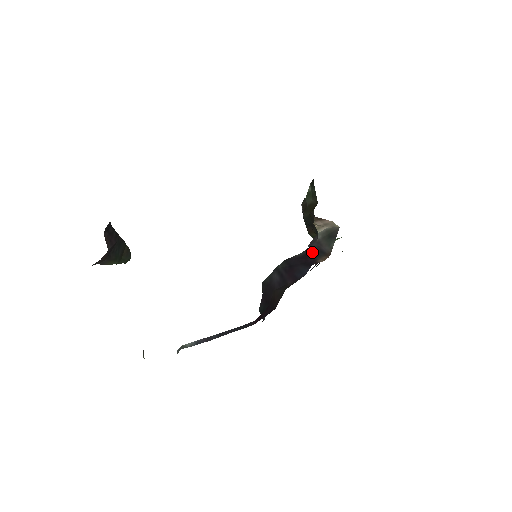
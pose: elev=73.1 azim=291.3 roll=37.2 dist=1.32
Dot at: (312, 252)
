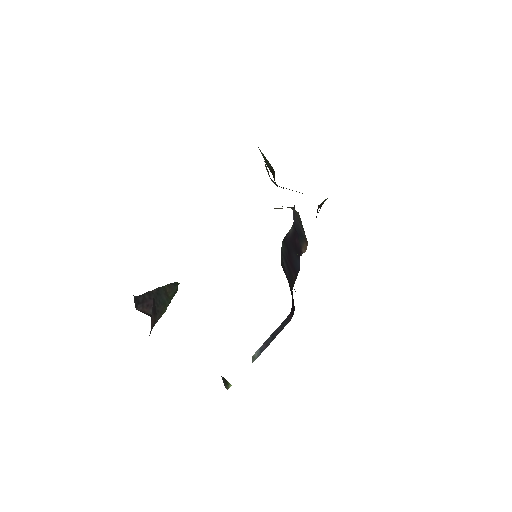
Dot at: (297, 231)
